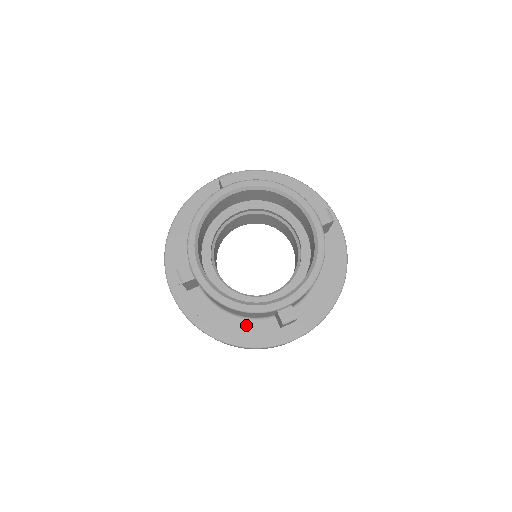
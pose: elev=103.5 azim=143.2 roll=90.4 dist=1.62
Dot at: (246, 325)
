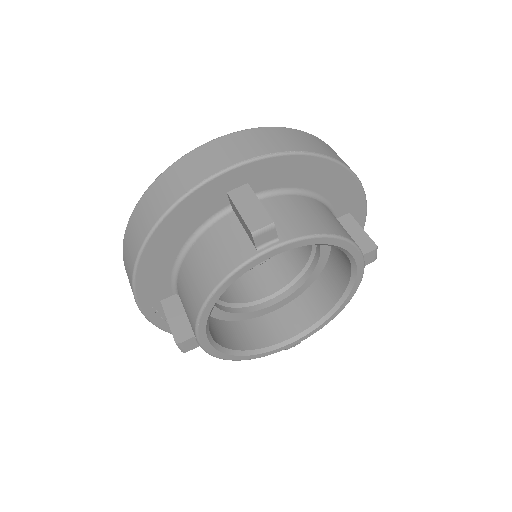
Dot at: occluded
